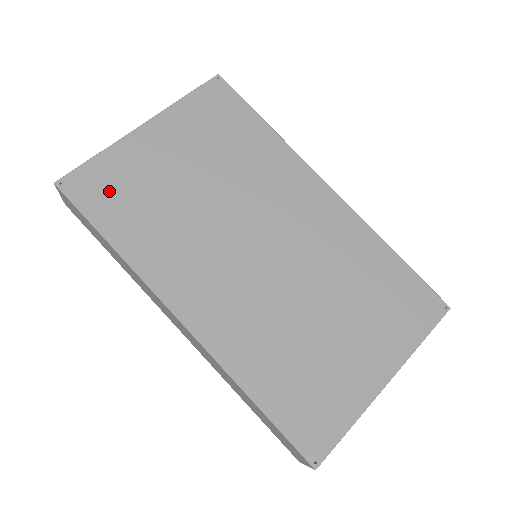
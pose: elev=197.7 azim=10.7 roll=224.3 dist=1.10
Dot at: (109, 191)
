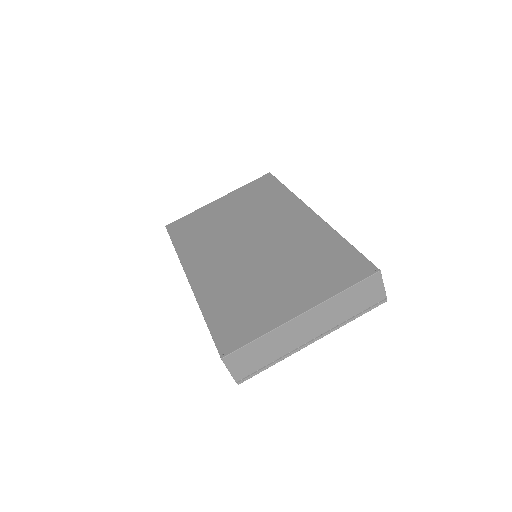
Dot at: (187, 226)
